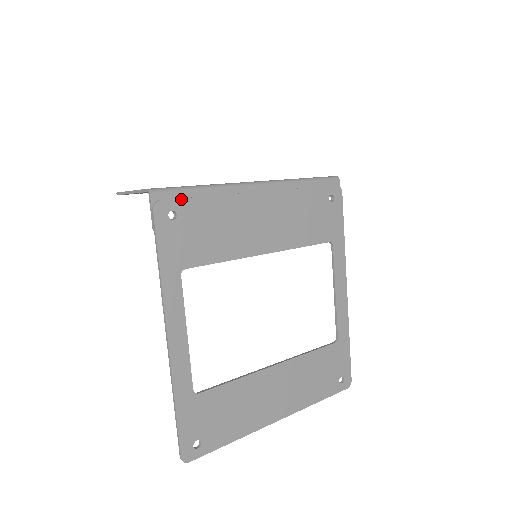
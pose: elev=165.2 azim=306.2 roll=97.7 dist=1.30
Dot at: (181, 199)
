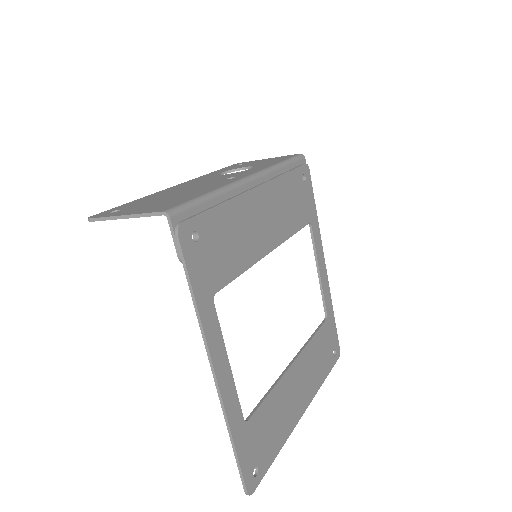
Dot at: (199, 215)
